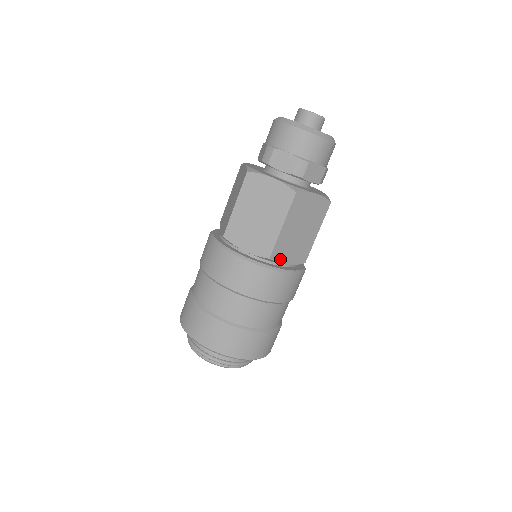
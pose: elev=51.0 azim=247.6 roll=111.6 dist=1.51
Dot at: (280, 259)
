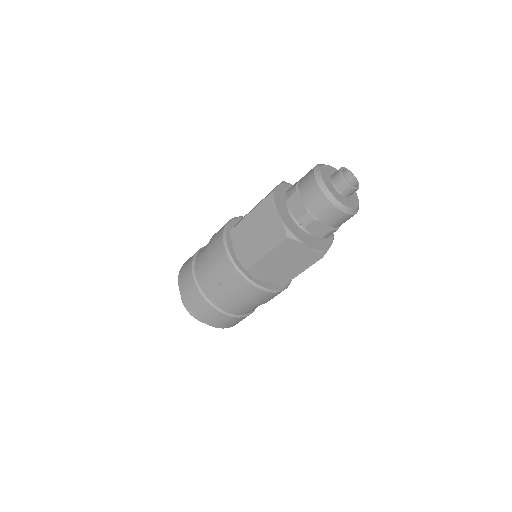
Dot at: occluded
